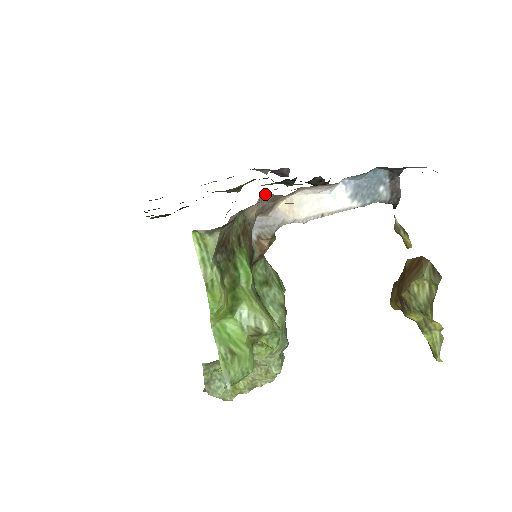
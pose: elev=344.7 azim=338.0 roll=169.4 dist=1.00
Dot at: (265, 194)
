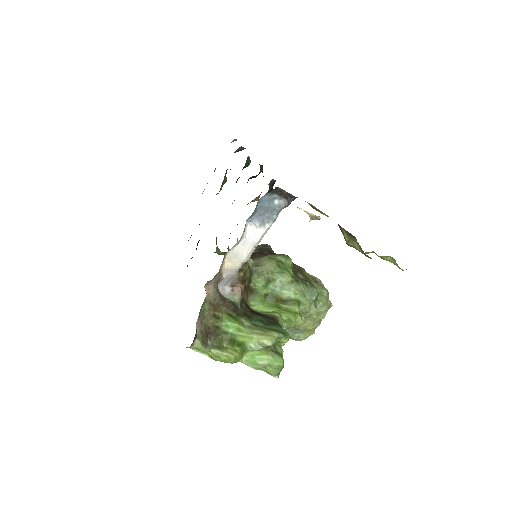
Dot at: (207, 282)
